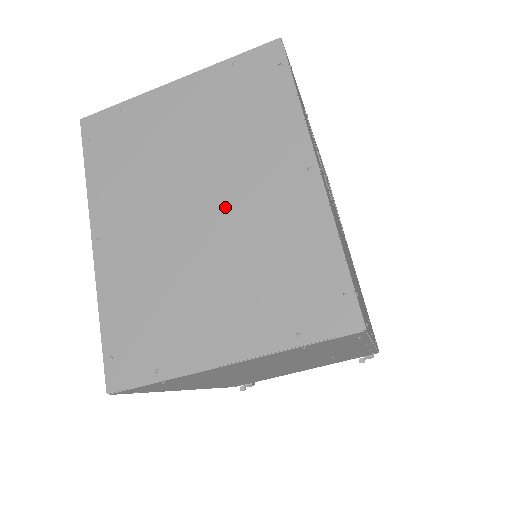
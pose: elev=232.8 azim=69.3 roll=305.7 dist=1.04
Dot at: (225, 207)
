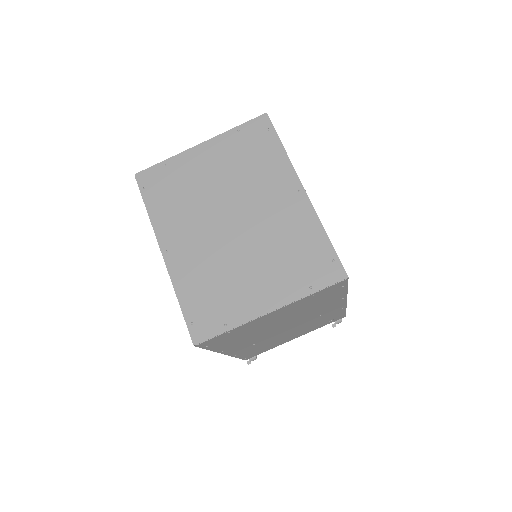
Dot at: (250, 220)
